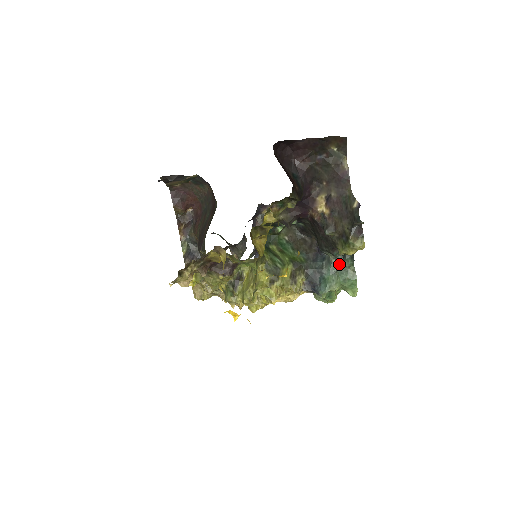
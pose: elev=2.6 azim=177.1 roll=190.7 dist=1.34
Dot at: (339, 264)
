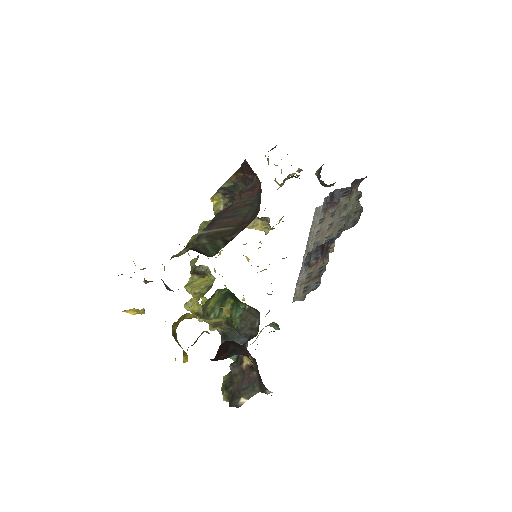
Dot at: occluded
